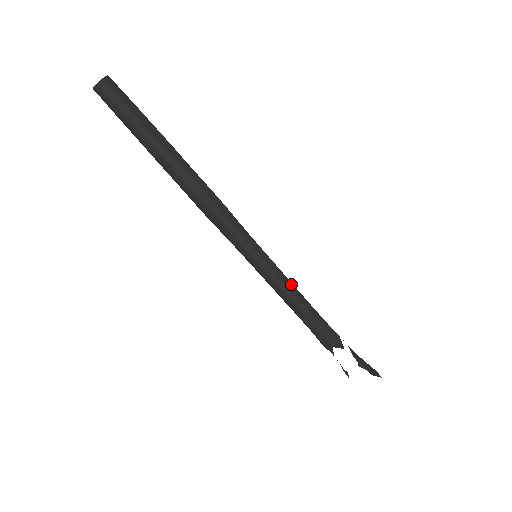
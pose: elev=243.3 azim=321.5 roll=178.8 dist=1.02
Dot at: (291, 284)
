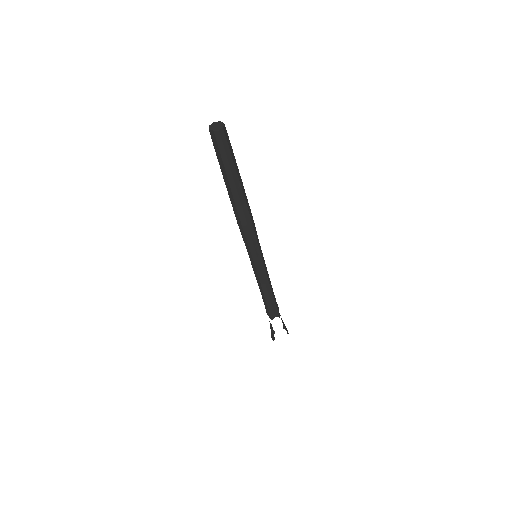
Dot at: (268, 276)
